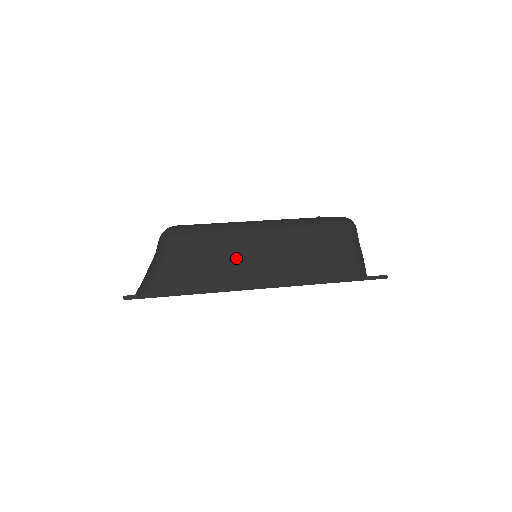
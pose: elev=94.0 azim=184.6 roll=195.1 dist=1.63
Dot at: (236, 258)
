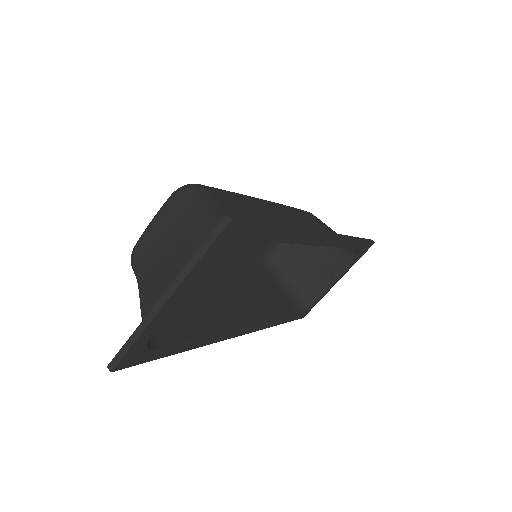
Dot at: (273, 217)
